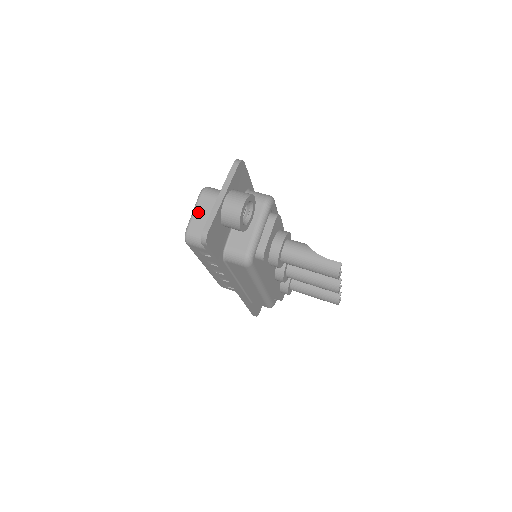
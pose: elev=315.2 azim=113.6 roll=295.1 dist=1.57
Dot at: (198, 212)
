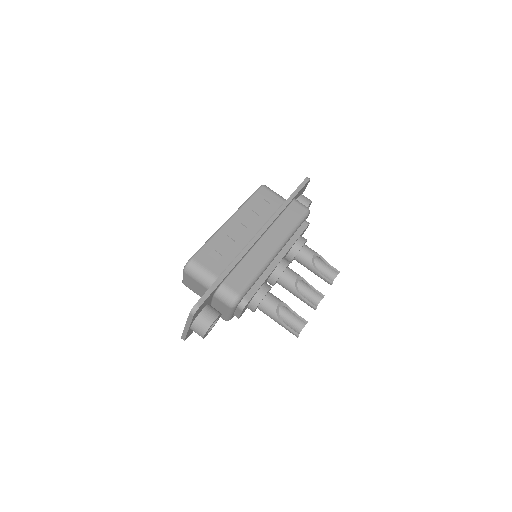
Dot at: (186, 280)
